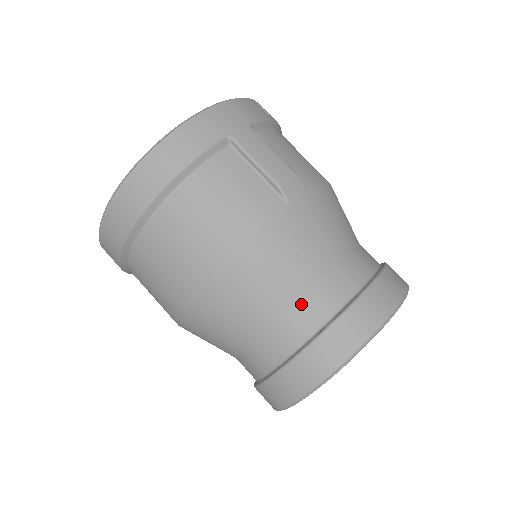
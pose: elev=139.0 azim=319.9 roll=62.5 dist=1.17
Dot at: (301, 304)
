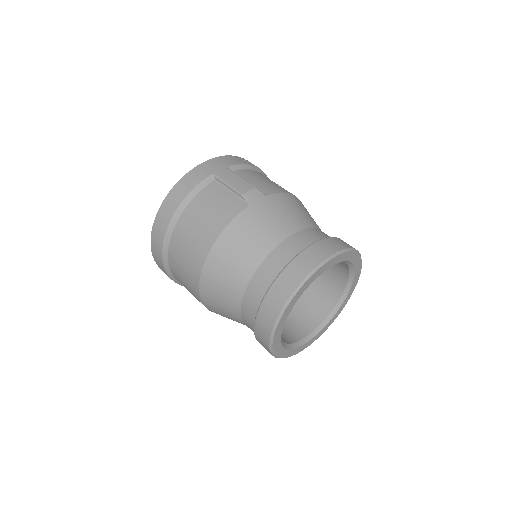
Dot at: (264, 264)
